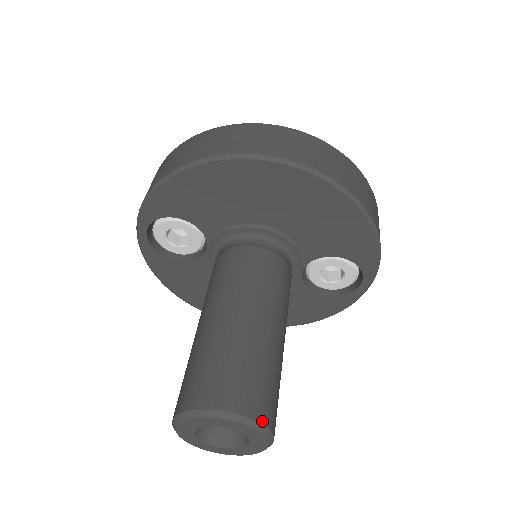
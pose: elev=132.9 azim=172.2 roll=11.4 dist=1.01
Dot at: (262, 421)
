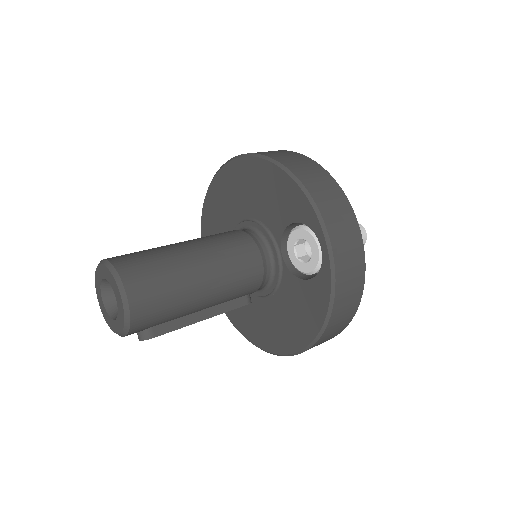
Dot at: (116, 265)
